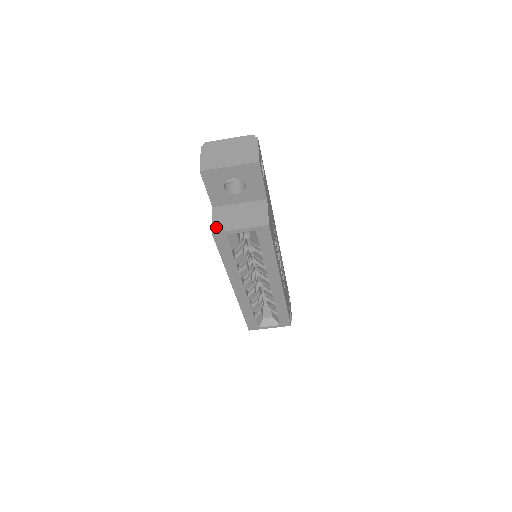
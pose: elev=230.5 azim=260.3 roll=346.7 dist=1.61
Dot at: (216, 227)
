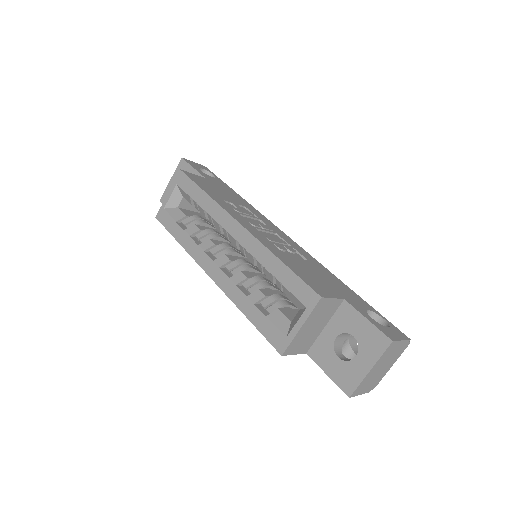
Dot at: occluded
